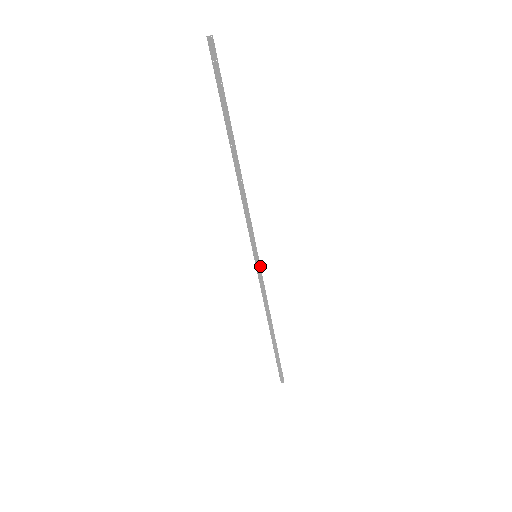
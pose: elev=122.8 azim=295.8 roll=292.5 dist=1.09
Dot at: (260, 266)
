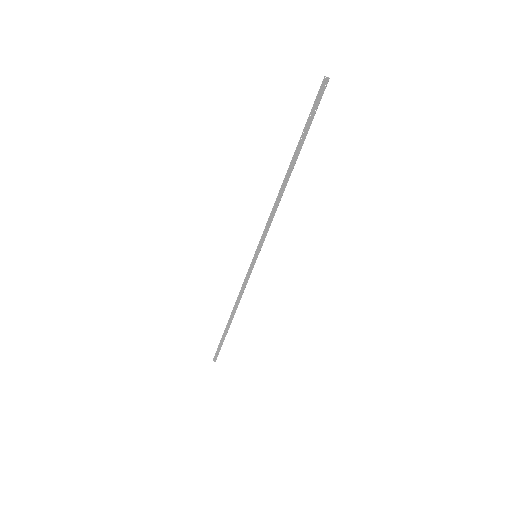
Dot at: occluded
